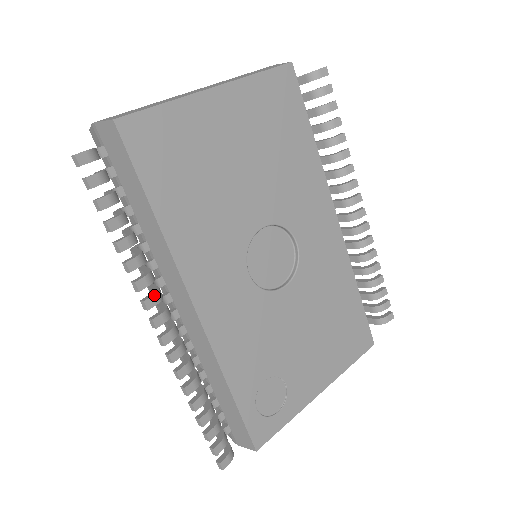
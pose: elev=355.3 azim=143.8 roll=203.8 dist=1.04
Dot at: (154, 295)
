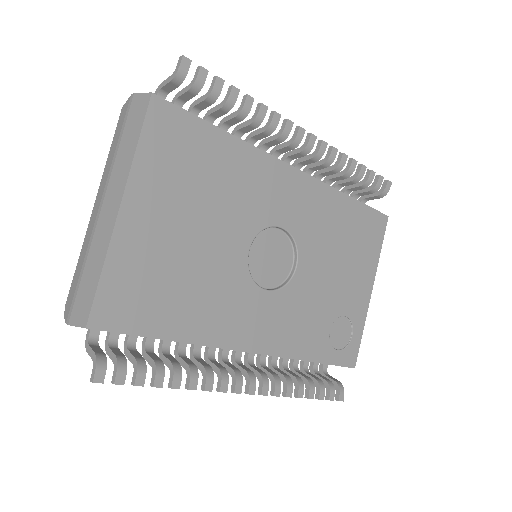
Dot at: (222, 381)
